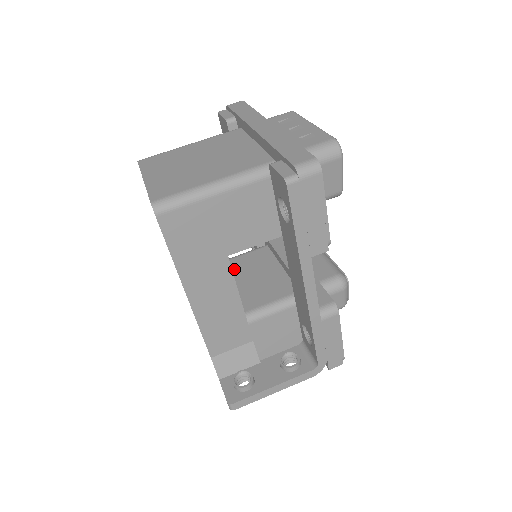
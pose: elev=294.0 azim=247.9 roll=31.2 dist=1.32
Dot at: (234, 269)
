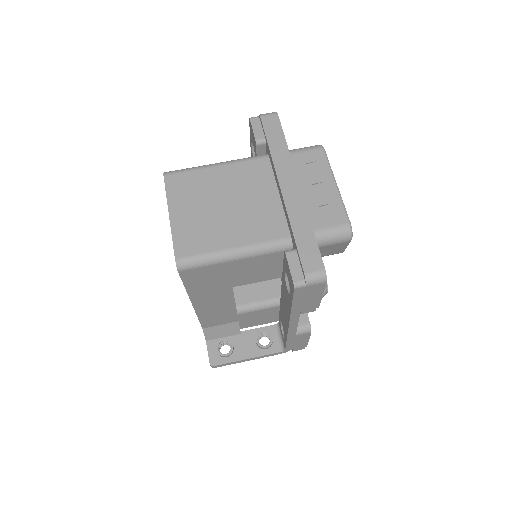
Dot at: occluded
